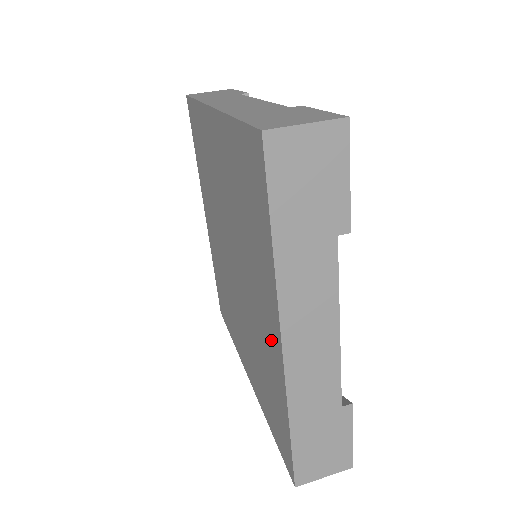
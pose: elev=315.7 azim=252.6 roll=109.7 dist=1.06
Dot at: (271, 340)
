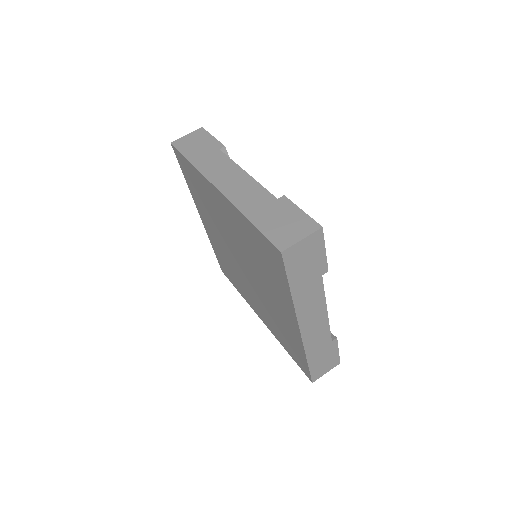
Dot at: (289, 322)
